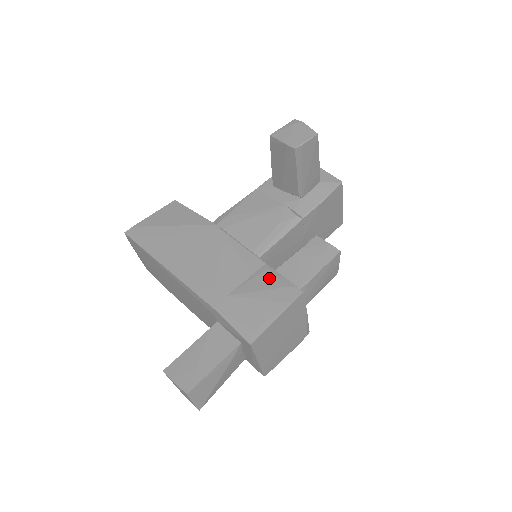
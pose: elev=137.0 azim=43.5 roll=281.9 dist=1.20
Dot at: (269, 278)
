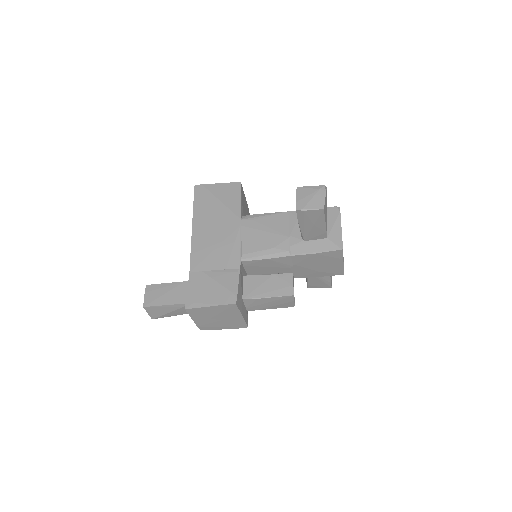
Dot at: (231, 279)
